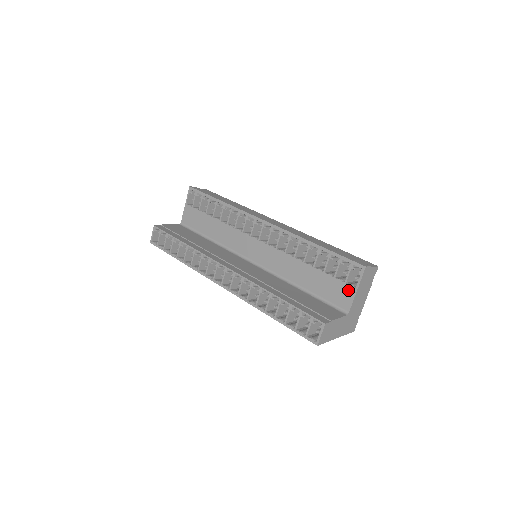
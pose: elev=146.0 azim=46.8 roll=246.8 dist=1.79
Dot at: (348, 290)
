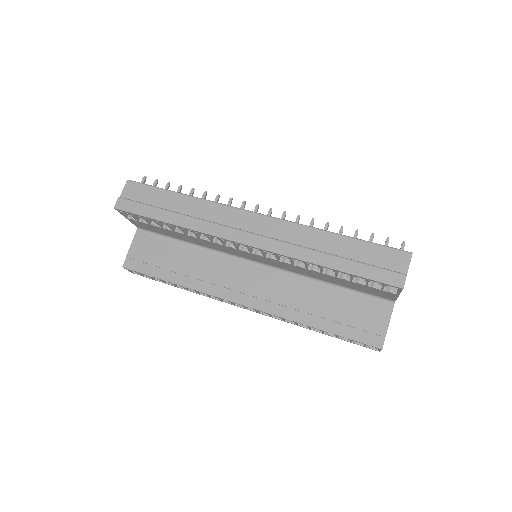
Dot at: (388, 294)
